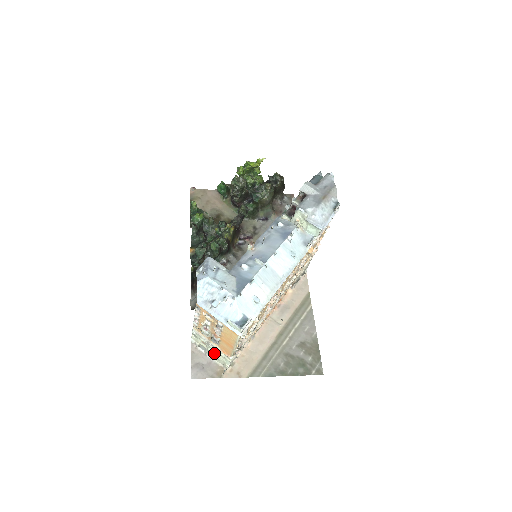
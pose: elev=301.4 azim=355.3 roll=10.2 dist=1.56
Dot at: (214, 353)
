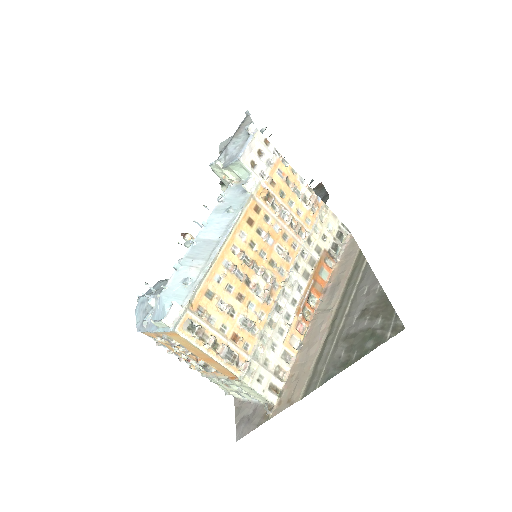
Dot at: (241, 390)
